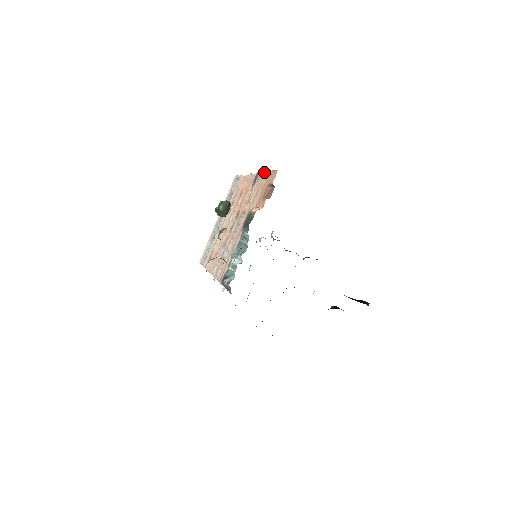
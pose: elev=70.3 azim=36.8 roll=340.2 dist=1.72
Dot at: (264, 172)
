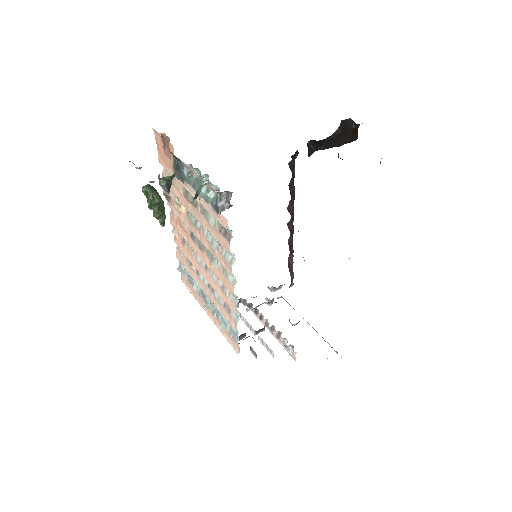
Dot at: (162, 176)
